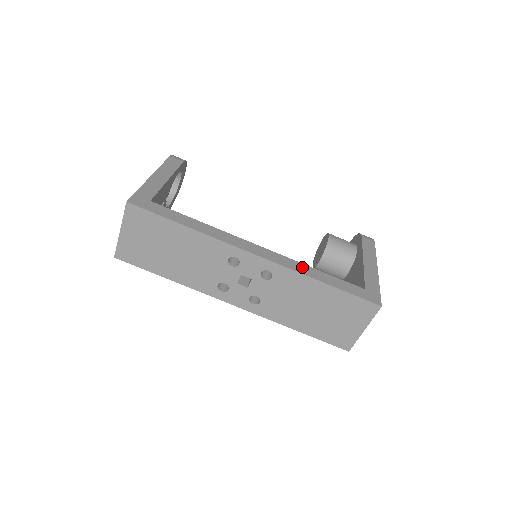
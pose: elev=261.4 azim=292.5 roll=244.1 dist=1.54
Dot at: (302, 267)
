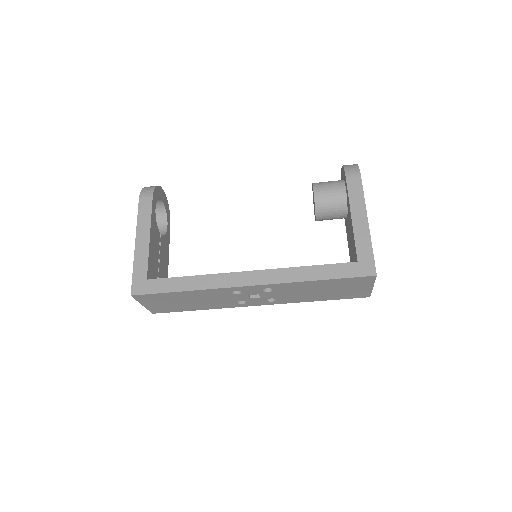
Dot at: (293, 273)
